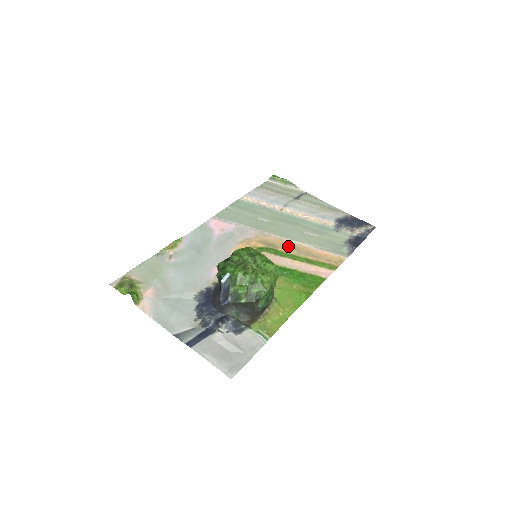
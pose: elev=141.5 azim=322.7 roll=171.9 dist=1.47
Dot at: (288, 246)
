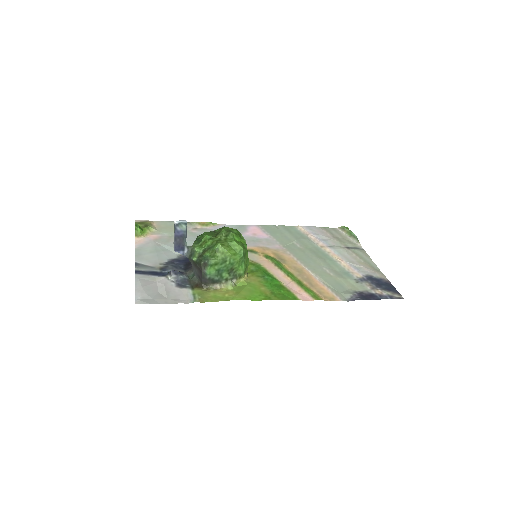
Dot at: (295, 267)
